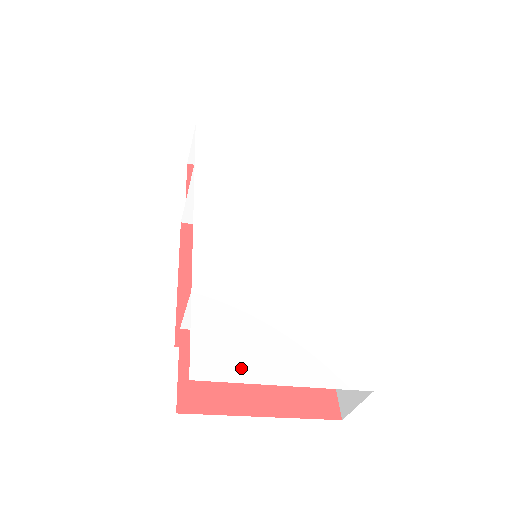
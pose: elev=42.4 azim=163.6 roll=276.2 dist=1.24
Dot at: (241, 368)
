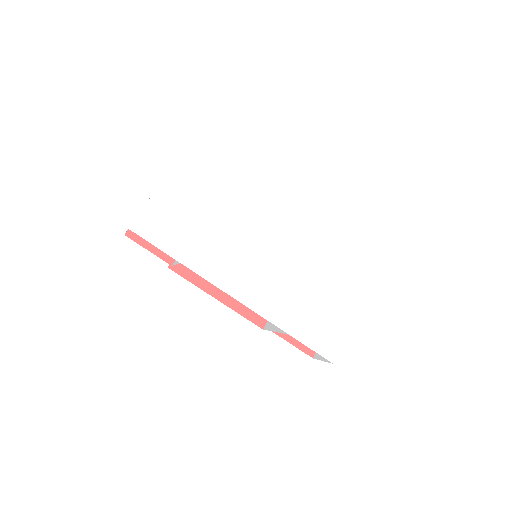
Dot at: (340, 335)
